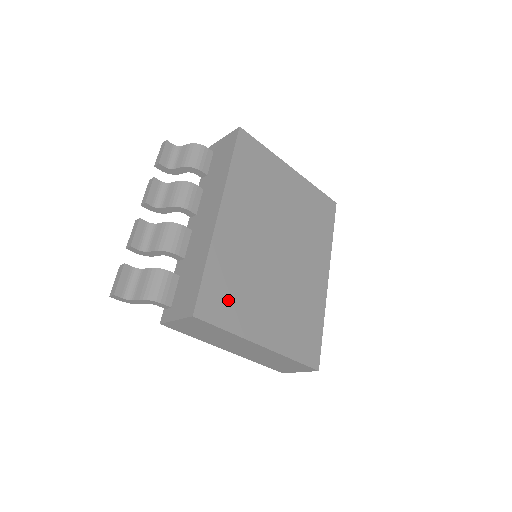
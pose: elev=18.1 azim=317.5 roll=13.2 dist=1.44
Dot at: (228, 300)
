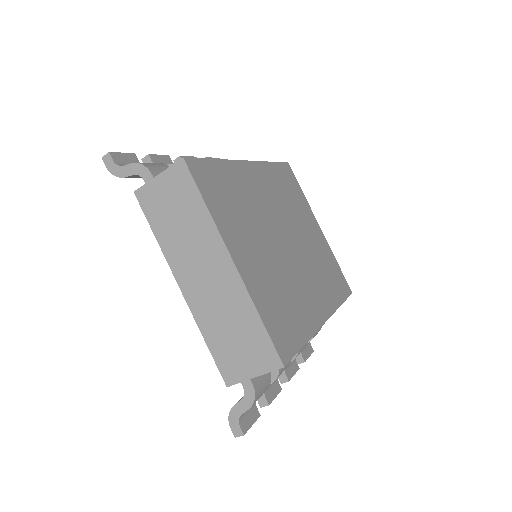
Dot at: (221, 196)
